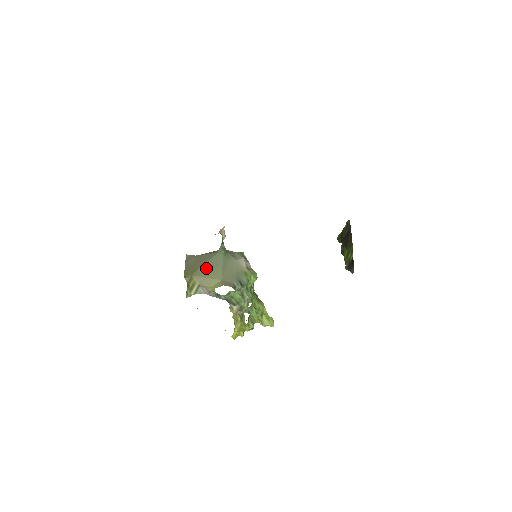
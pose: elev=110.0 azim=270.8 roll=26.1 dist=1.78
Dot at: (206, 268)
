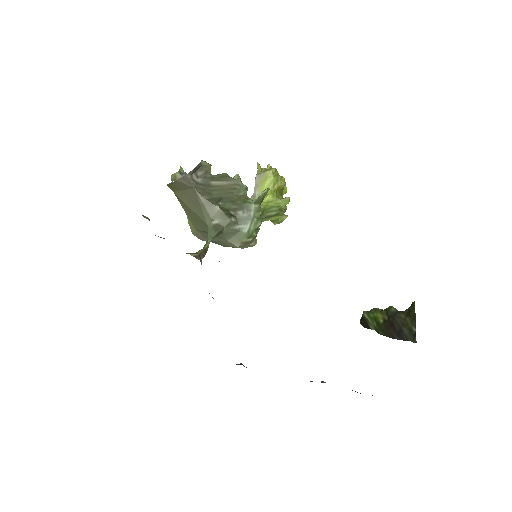
Dot at: (189, 211)
